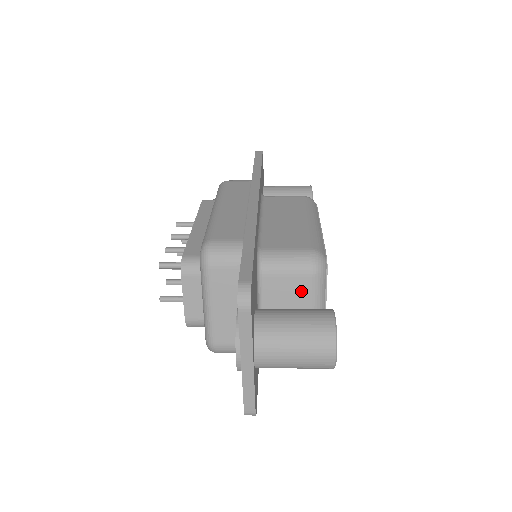
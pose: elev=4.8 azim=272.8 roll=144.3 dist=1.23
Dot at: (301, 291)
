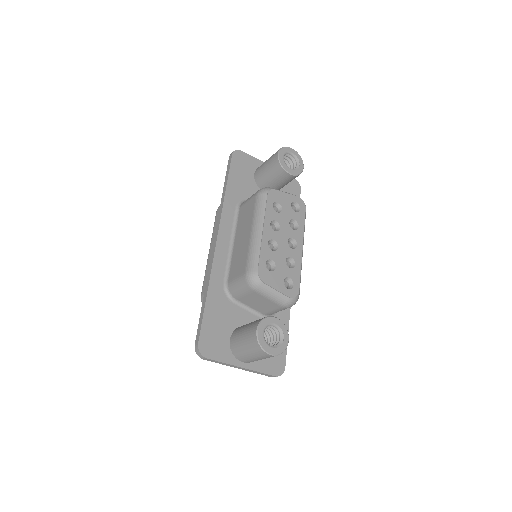
Dot at: (260, 298)
